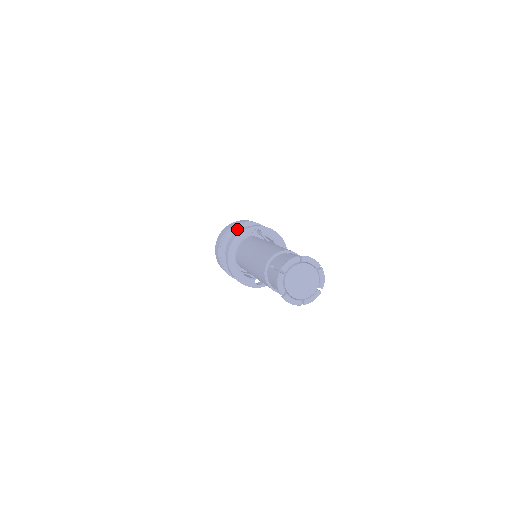
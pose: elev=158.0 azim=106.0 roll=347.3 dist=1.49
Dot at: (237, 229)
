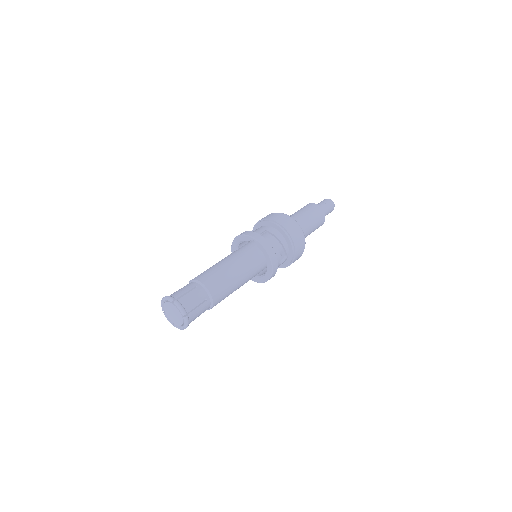
Dot at: (267, 224)
